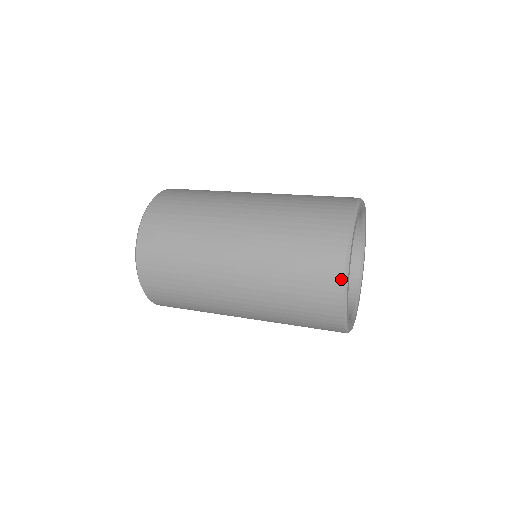
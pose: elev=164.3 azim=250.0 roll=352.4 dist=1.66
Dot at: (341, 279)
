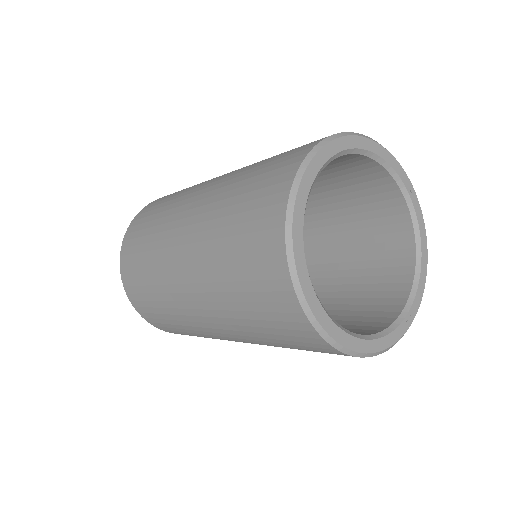
Dot at: (291, 293)
